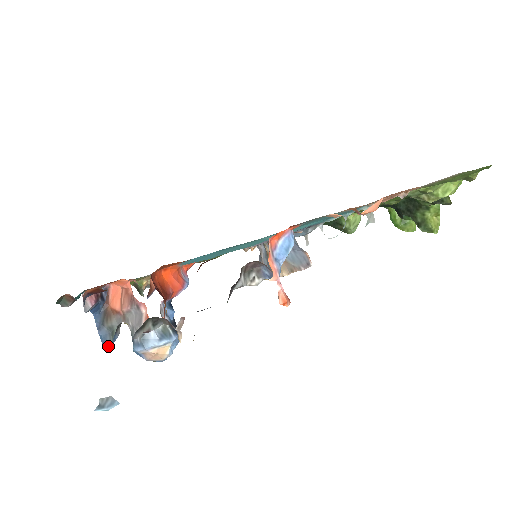
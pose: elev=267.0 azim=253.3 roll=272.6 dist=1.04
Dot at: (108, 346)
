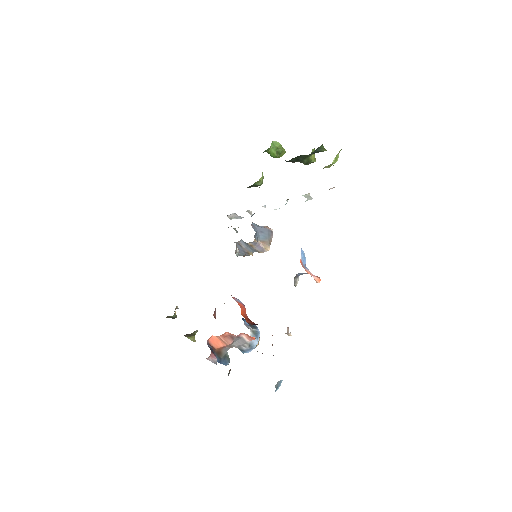
Dot at: occluded
